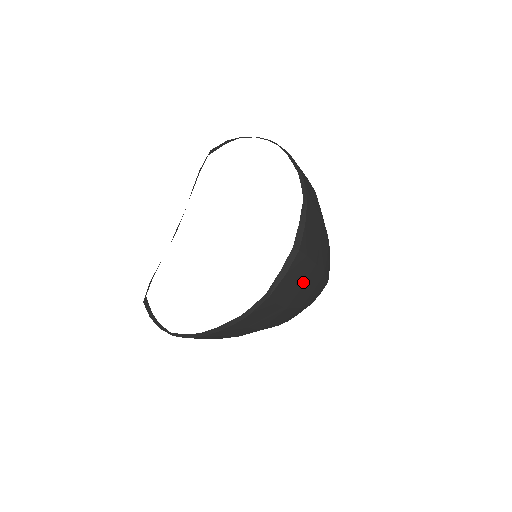
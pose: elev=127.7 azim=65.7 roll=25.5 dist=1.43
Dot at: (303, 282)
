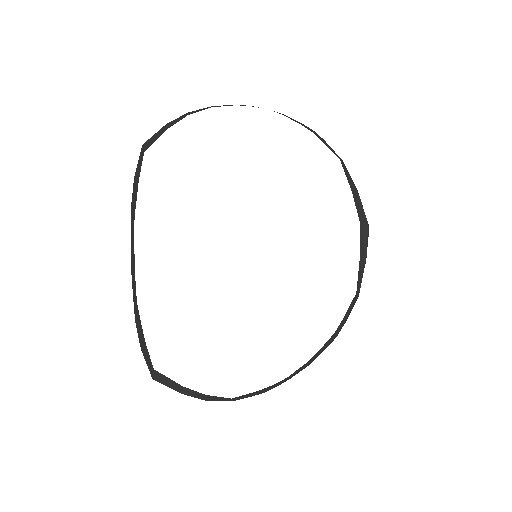
Dot at: occluded
